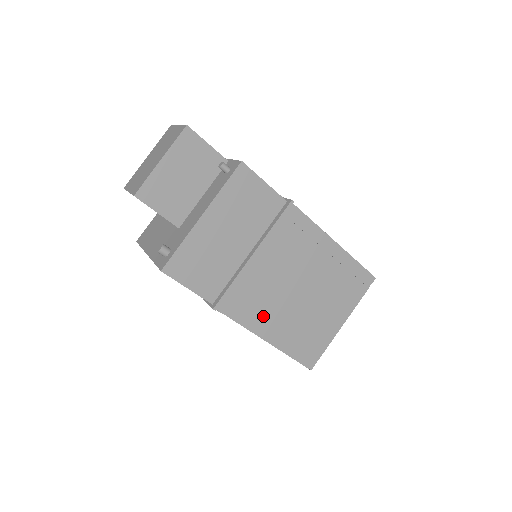
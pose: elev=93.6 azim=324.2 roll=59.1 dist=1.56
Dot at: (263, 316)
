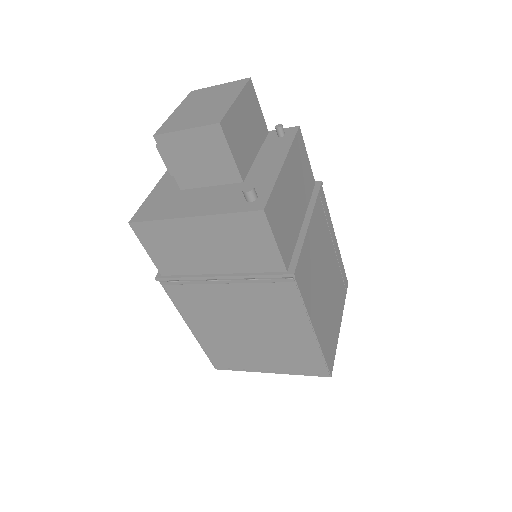
Dot at: (313, 298)
